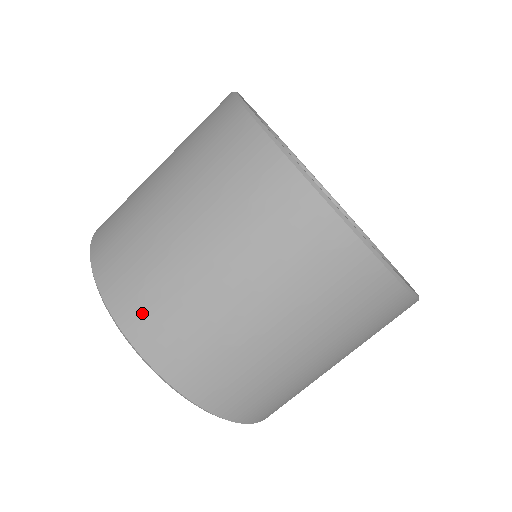
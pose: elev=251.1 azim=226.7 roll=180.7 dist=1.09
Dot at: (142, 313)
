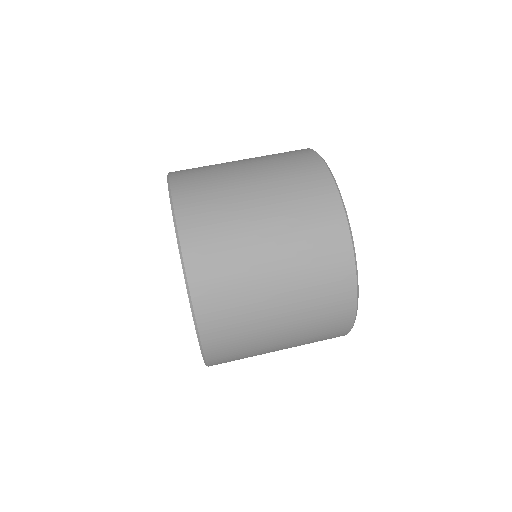
Dot at: occluded
